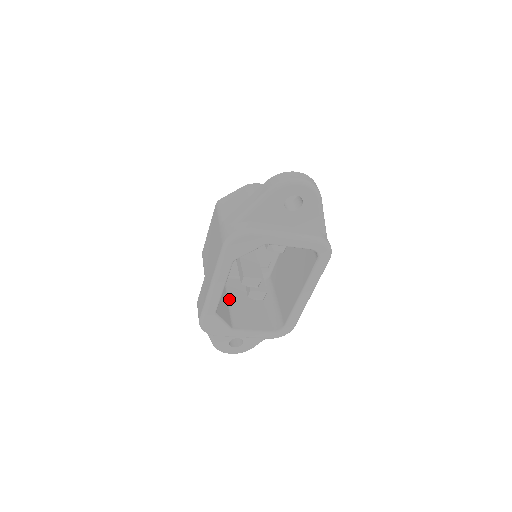
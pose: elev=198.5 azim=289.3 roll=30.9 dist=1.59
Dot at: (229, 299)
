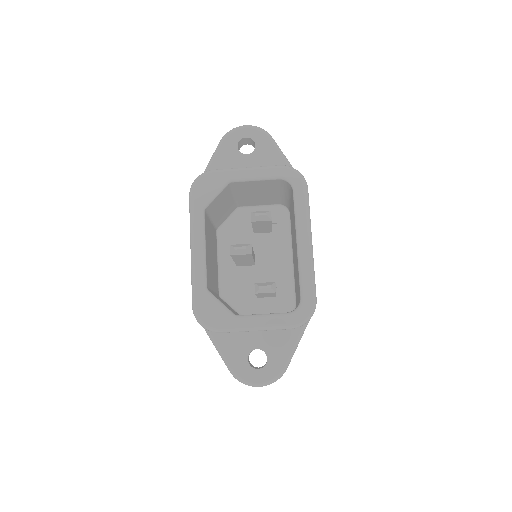
Dot at: occluded
